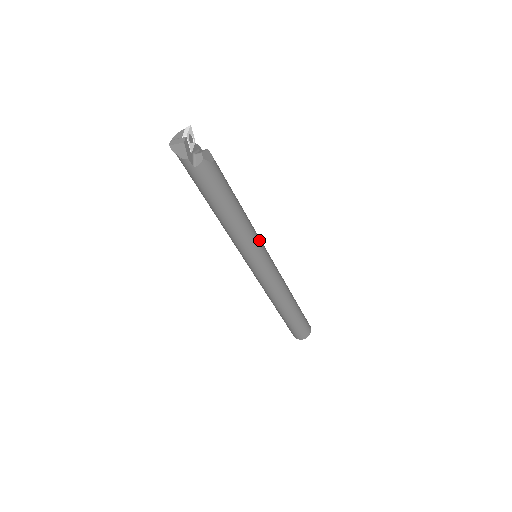
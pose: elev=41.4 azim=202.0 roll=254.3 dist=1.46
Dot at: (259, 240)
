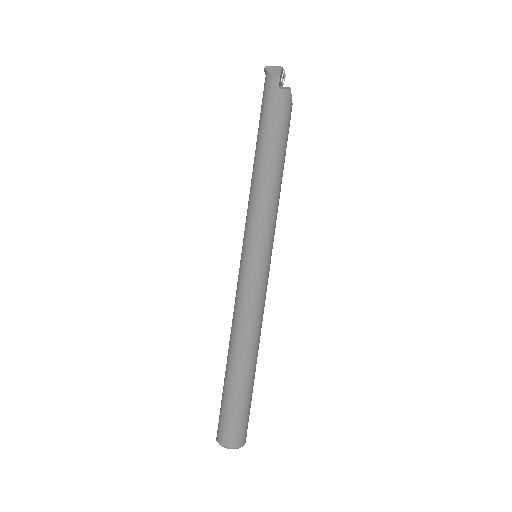
Dot at: occluded
